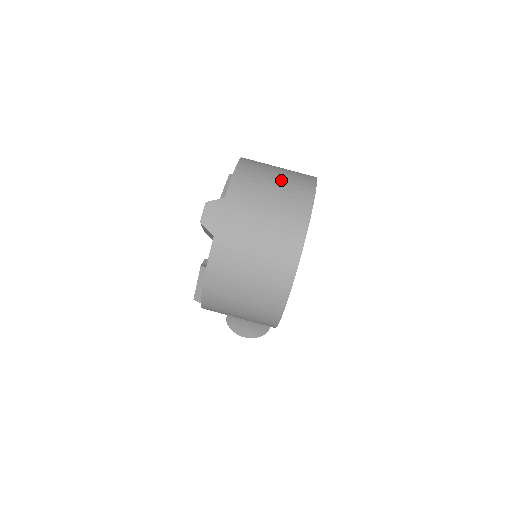
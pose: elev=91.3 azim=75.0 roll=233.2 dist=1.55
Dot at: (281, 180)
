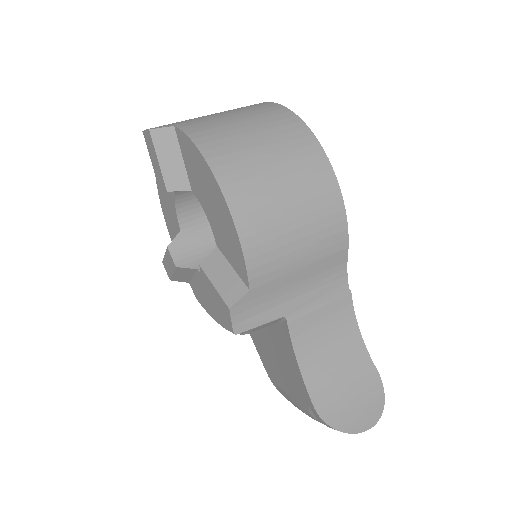
Dot at: occluded
